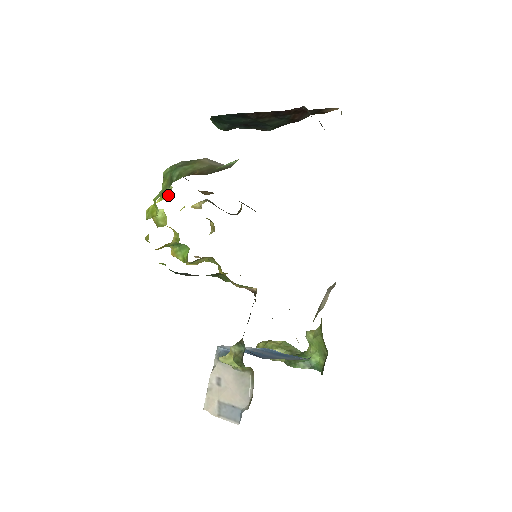
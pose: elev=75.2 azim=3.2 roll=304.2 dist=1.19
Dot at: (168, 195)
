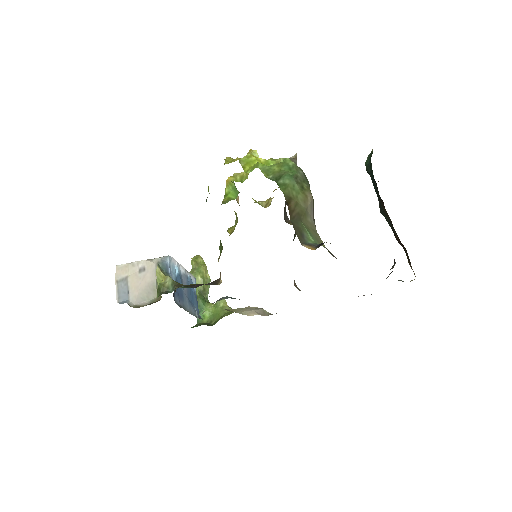
Dot at: occluded
